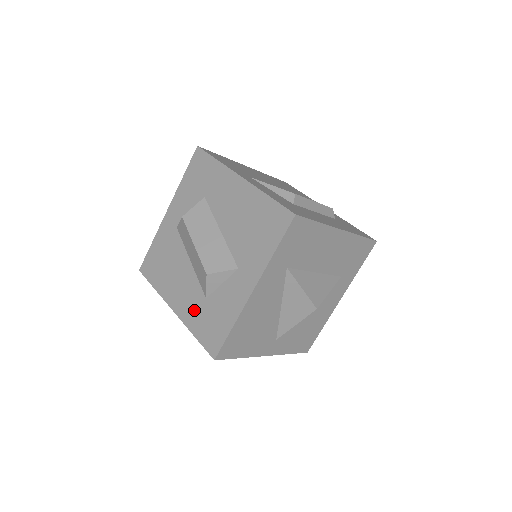
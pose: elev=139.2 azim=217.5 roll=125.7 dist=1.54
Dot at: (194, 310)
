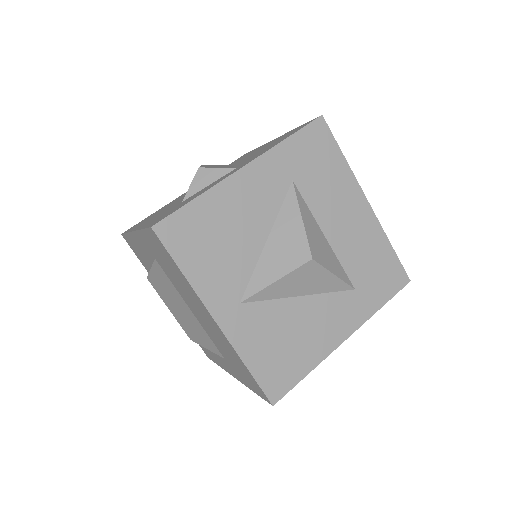
Dot at: (160, 215)
